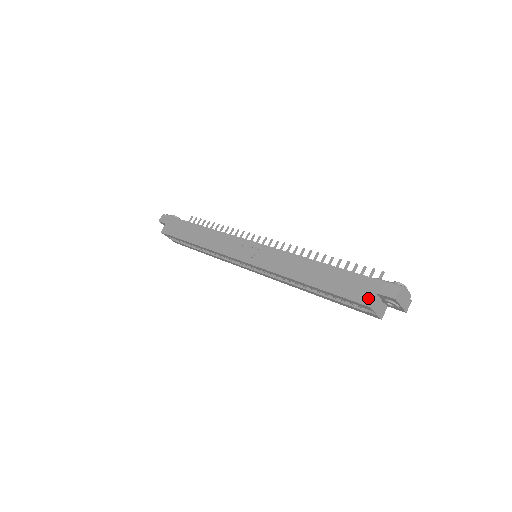
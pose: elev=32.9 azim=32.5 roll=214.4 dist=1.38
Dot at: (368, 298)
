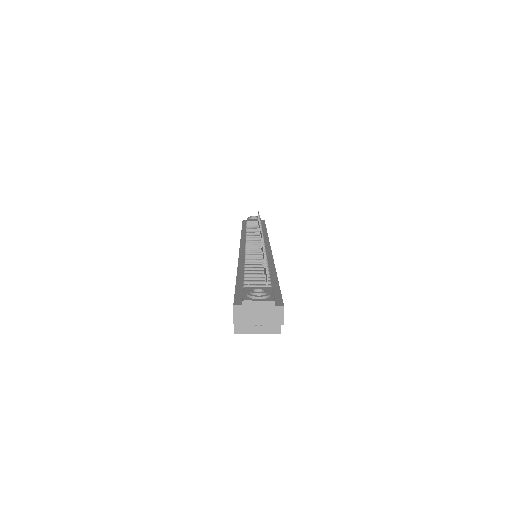
Dot at: occluded
